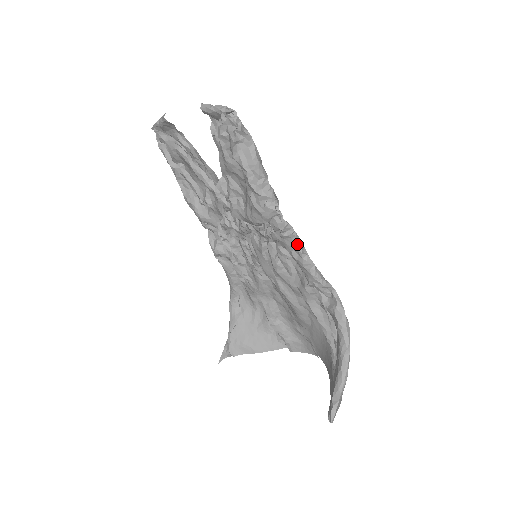
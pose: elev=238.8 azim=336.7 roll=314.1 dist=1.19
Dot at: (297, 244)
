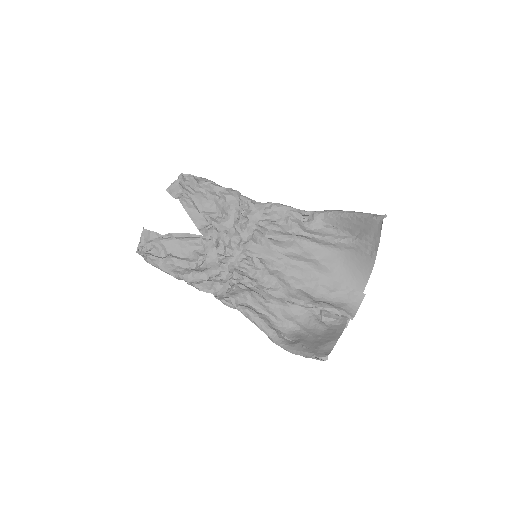
Dot at: (263, 203)
